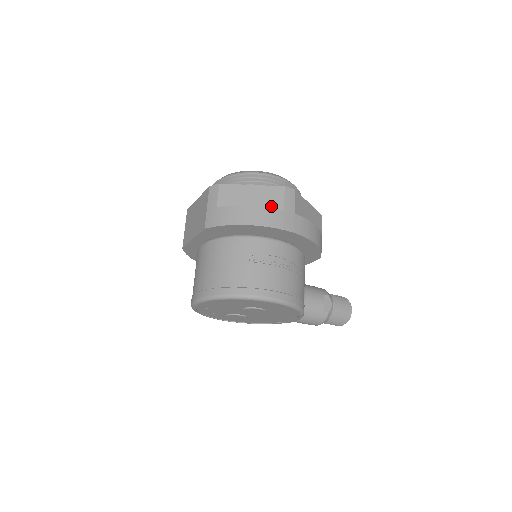
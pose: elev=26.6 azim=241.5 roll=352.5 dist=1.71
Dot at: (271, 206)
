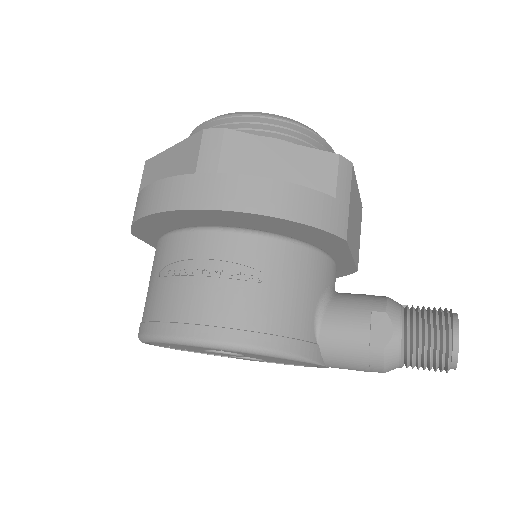
Dot at: (183, 172)
